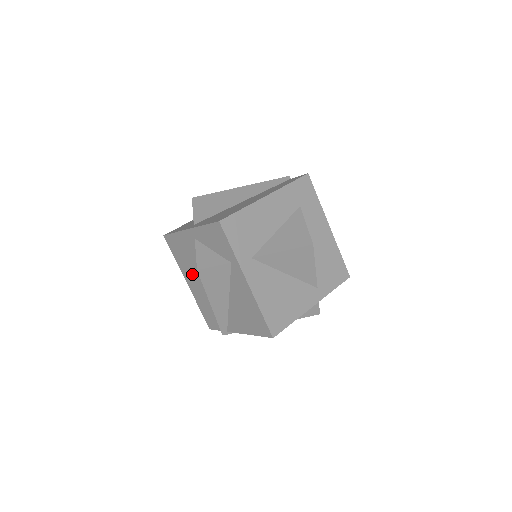
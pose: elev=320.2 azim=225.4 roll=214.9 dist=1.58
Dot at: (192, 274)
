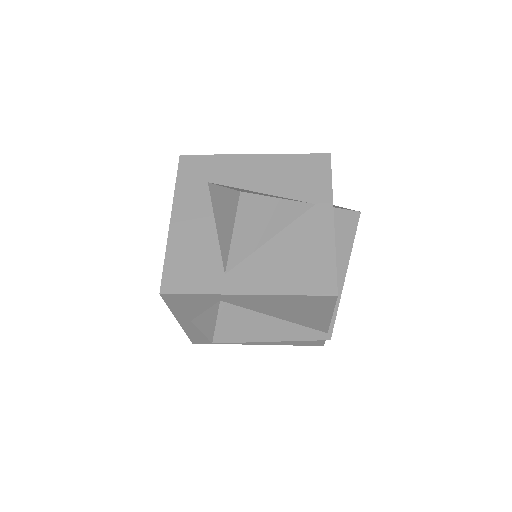
Dot at: occluded
